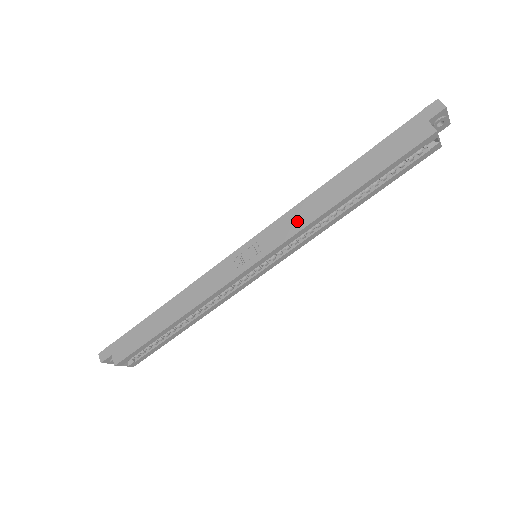
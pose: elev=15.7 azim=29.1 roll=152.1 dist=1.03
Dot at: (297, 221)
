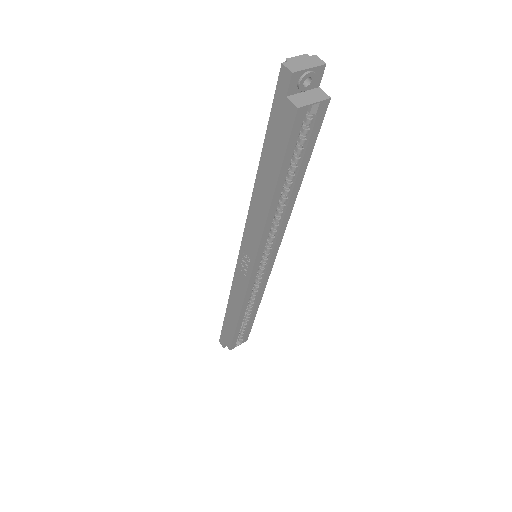
Dot at: (255, 230)
